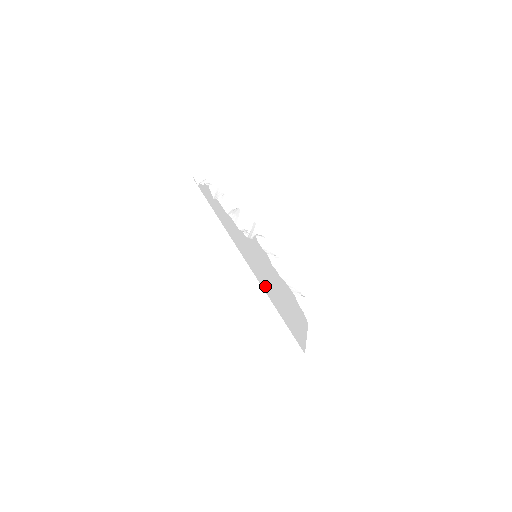
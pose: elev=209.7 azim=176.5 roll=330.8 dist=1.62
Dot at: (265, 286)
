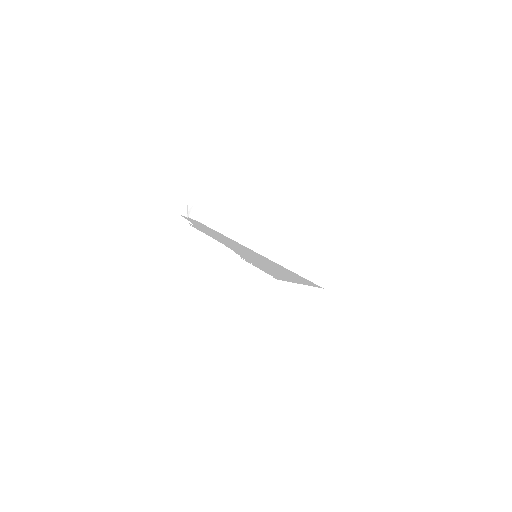
Dot at: occluded
